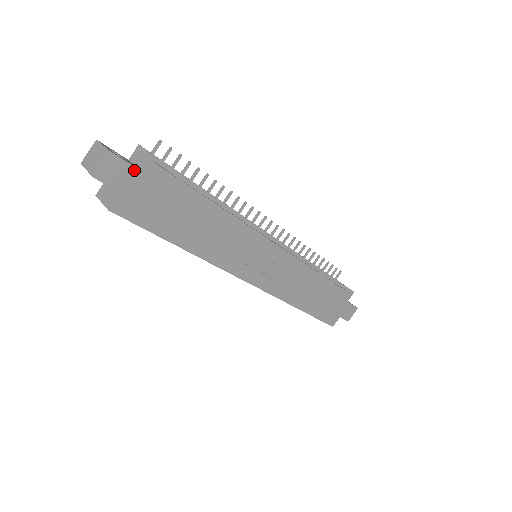
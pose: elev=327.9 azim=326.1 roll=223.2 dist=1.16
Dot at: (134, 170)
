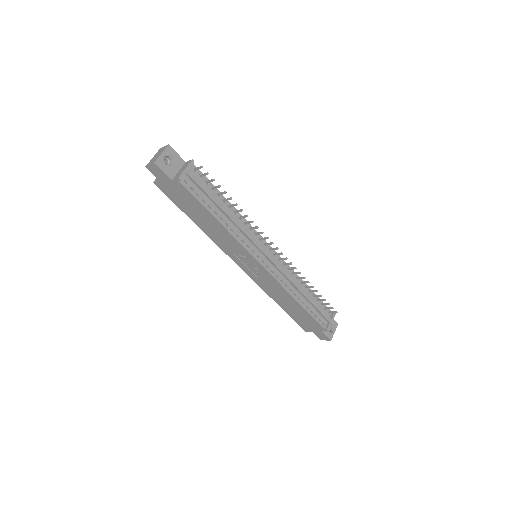
Dot at: (167, 176)
